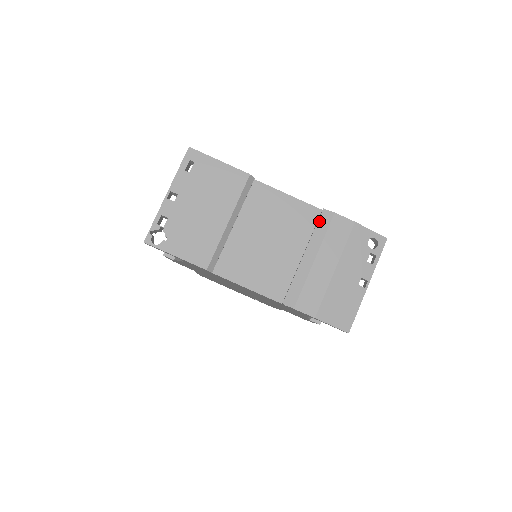
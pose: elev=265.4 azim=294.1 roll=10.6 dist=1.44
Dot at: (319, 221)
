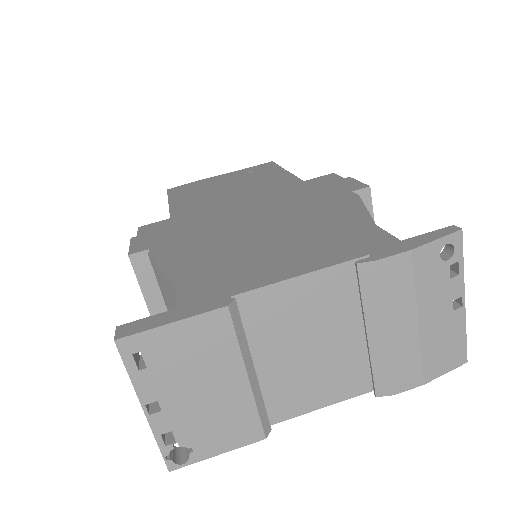
Dot at: (361, 283)
